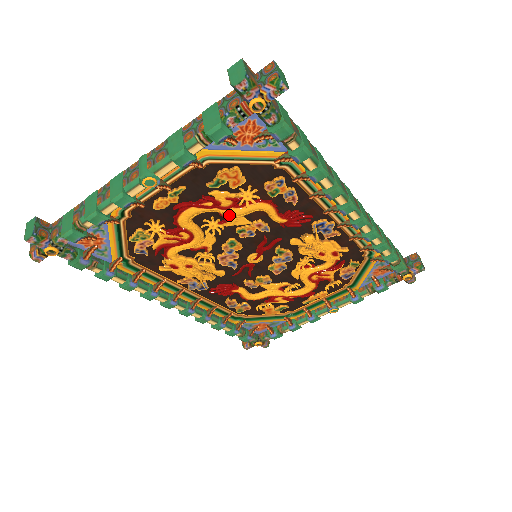
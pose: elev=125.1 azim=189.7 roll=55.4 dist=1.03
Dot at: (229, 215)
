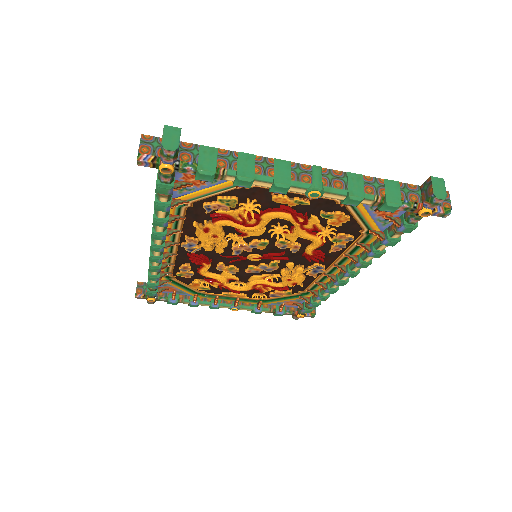
Dot at: (296, 232)
